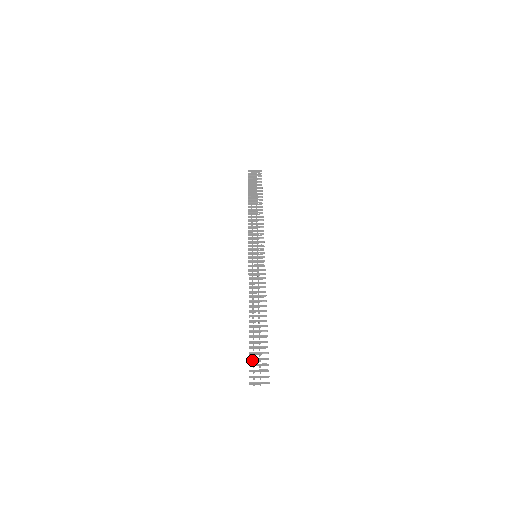
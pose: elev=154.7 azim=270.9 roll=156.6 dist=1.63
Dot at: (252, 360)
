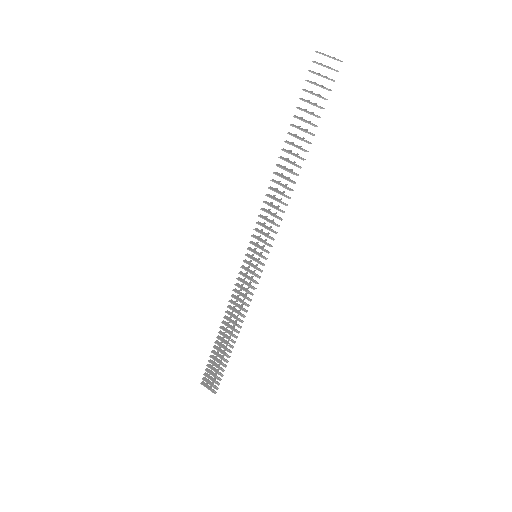
Dot at: (211, 365)
